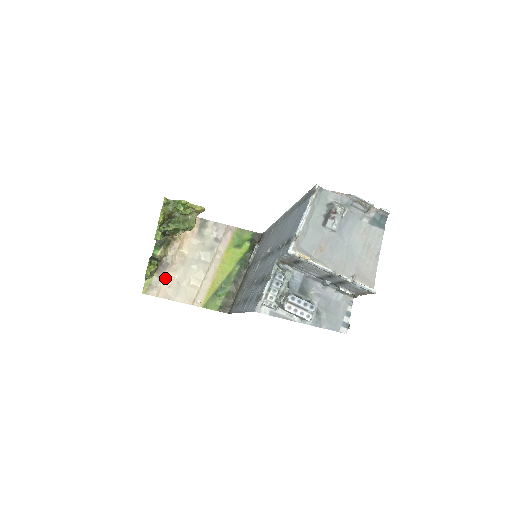
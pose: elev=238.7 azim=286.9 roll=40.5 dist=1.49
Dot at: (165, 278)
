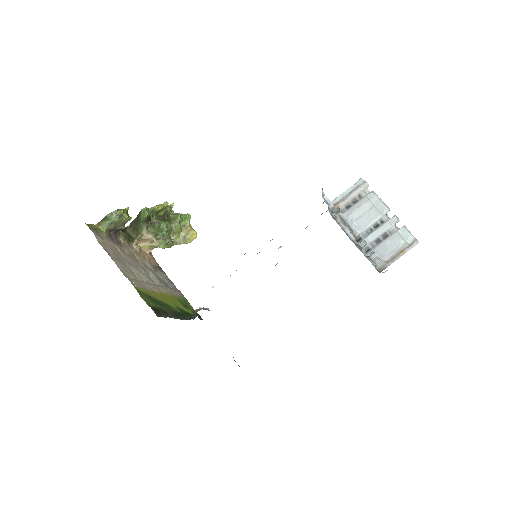
Dot at: (112, 244)
